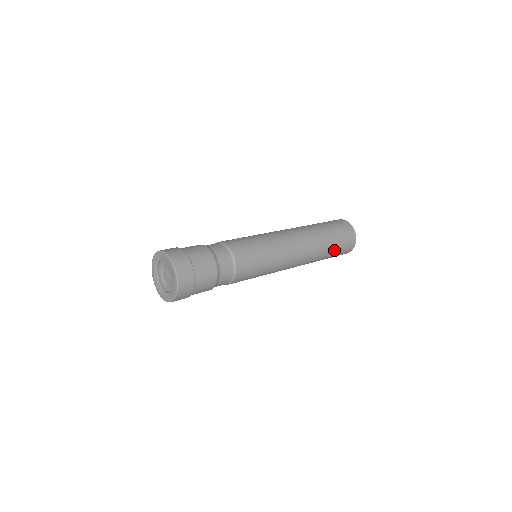
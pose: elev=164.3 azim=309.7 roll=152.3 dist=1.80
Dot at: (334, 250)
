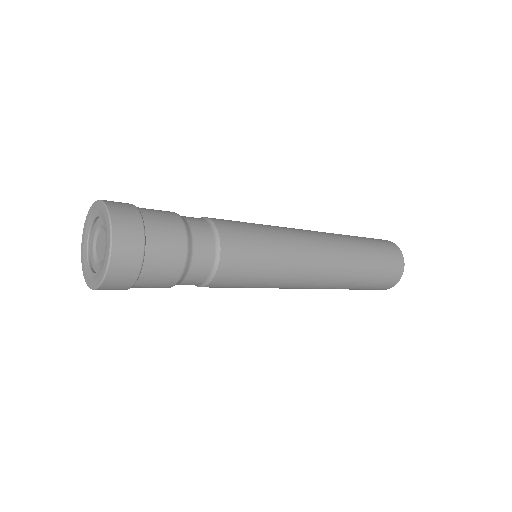
Dot at: (371, 277)
